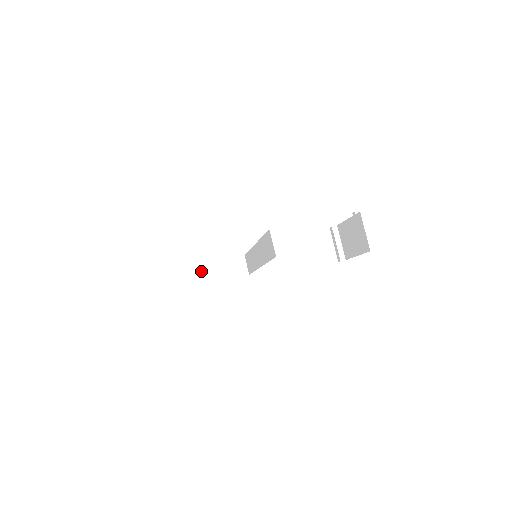
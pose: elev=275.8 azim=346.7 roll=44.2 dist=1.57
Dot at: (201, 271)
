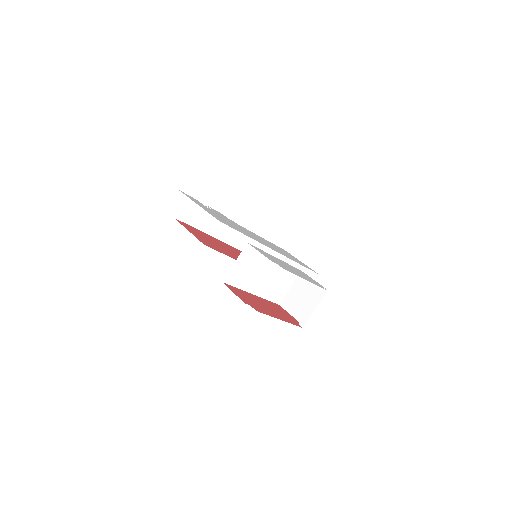
Dot at: (286, 259)
